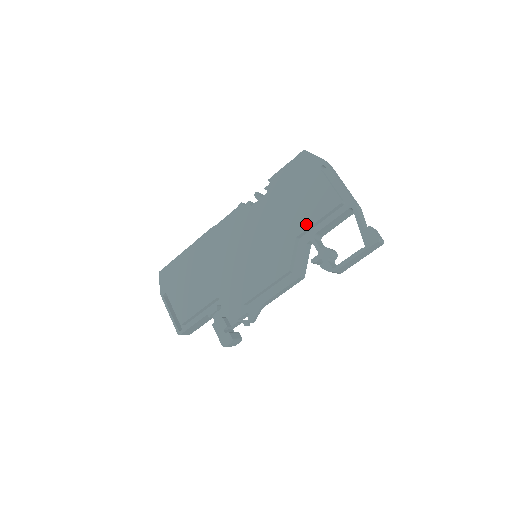
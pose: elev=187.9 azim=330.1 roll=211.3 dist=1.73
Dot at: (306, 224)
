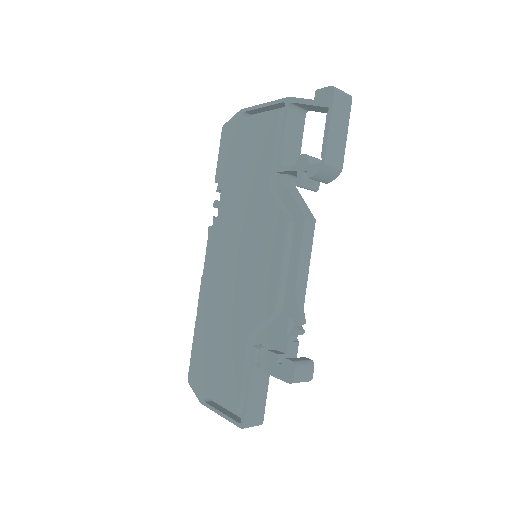
Dot at: (267, 166)
